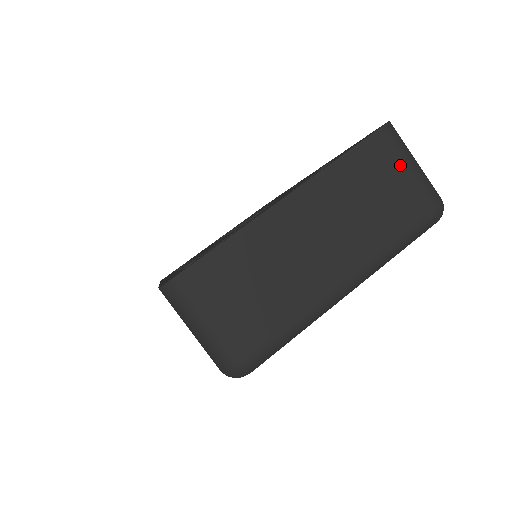
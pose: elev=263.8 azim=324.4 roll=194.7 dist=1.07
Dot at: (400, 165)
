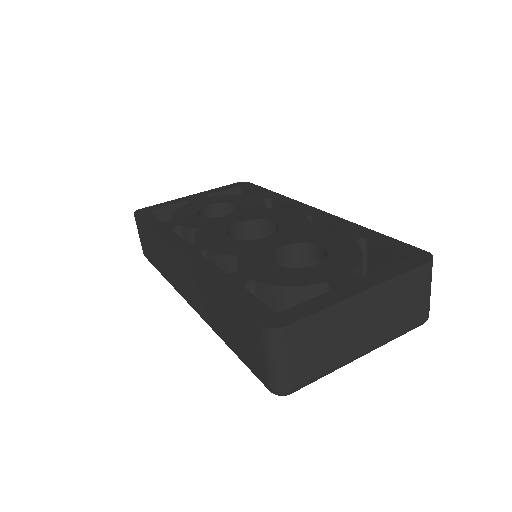
Dot at: (425, 289)
